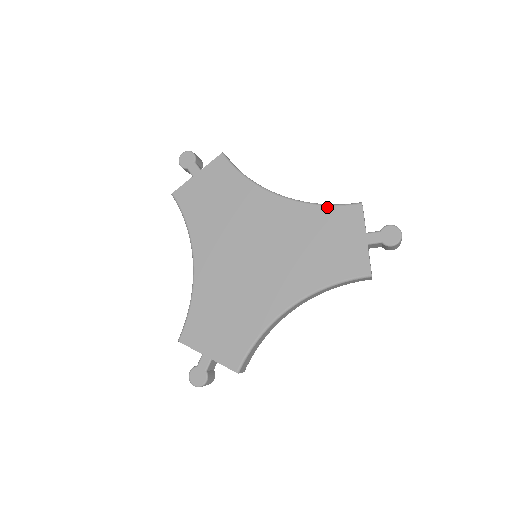
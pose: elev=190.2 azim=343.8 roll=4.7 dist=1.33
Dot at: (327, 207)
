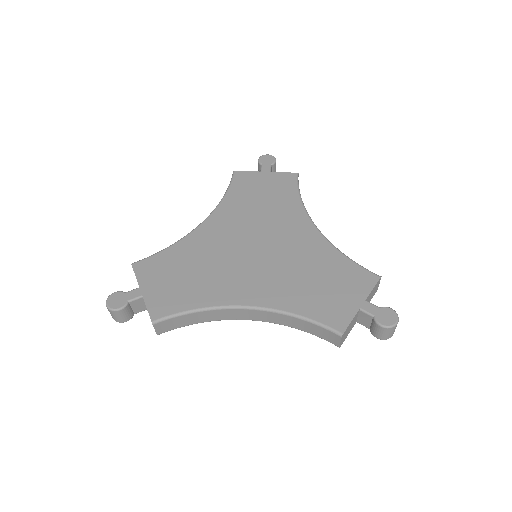
Dot at: (348, 259)
